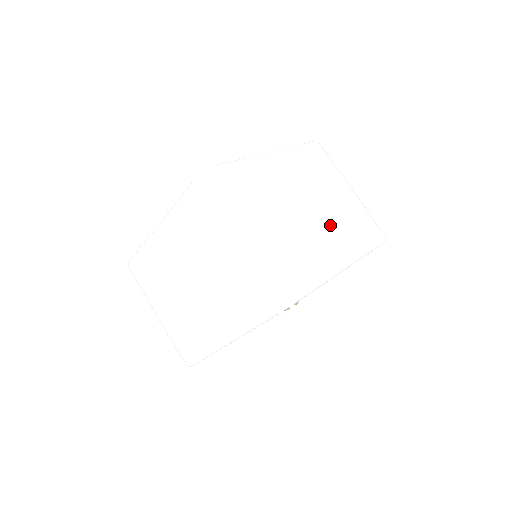
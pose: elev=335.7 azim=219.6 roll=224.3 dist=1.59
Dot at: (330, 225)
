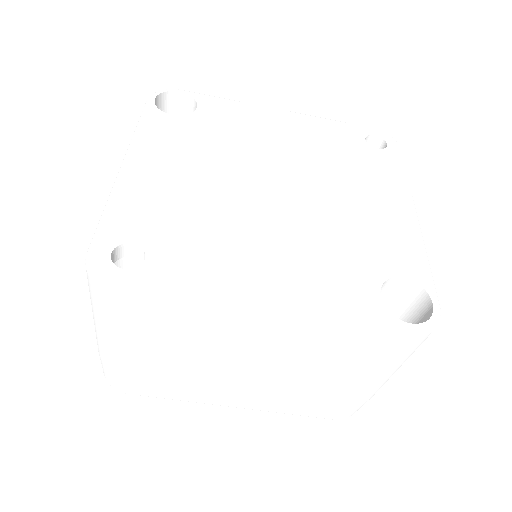
Dot at: occluded
